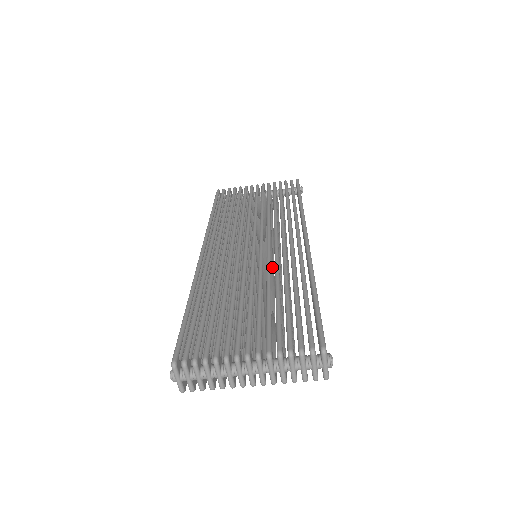
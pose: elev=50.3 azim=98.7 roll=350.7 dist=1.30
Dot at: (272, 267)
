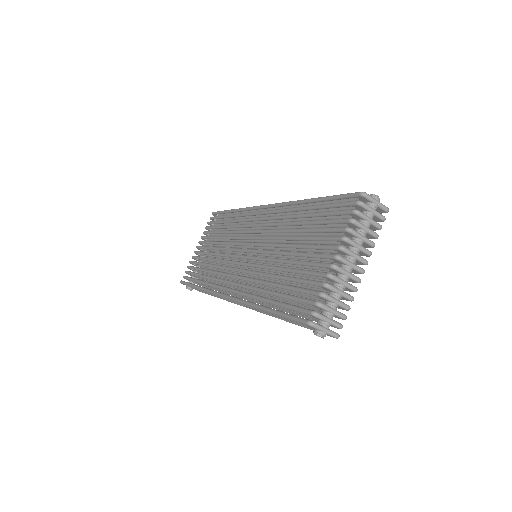
Dot at: occluded
